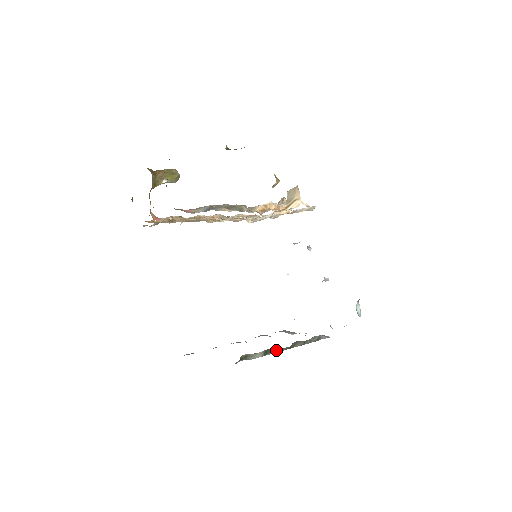
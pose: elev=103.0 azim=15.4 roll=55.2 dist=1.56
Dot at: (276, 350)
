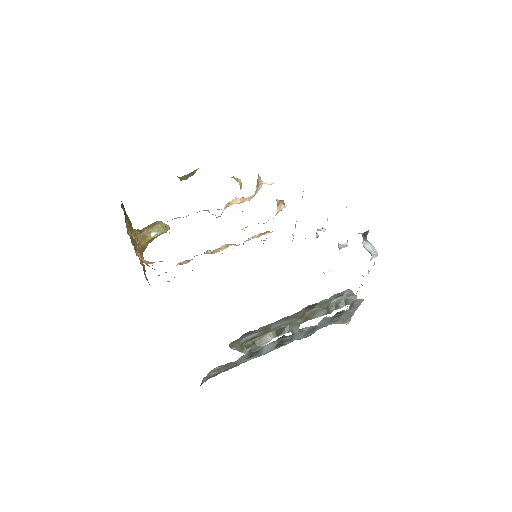
Dot at: (291, 327)
